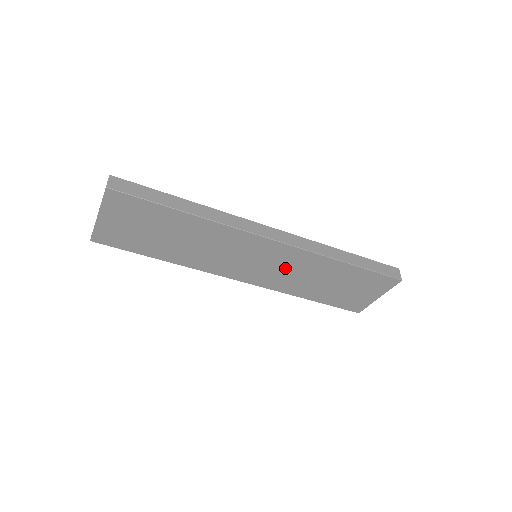
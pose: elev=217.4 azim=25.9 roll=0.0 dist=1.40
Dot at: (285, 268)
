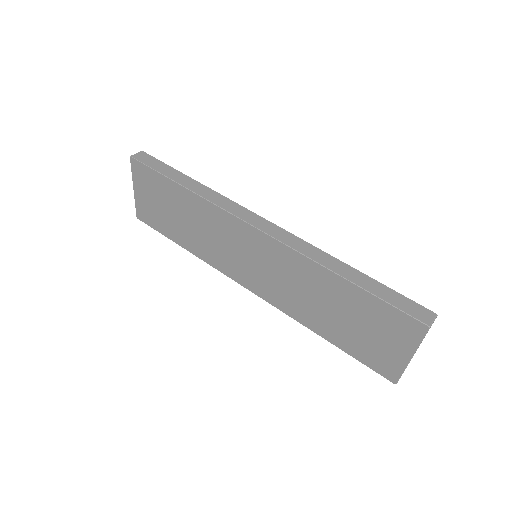
Dot at: (281, 275)
